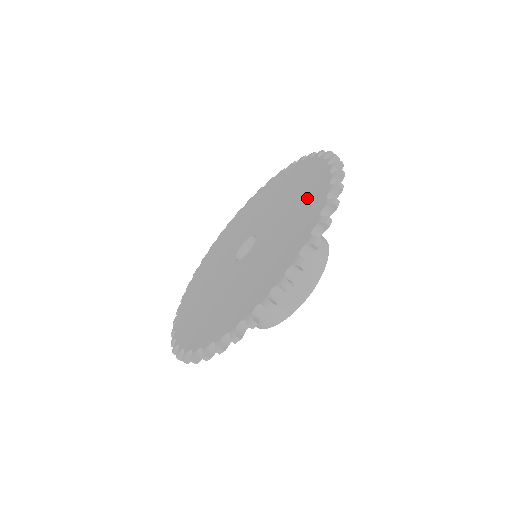
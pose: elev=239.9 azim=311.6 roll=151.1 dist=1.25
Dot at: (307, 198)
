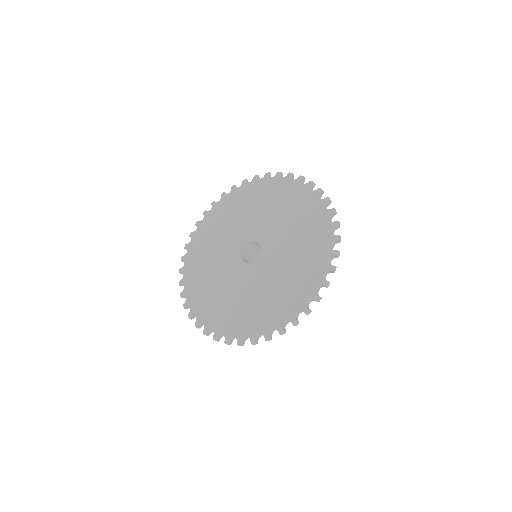
Dot at: (305, 217)
